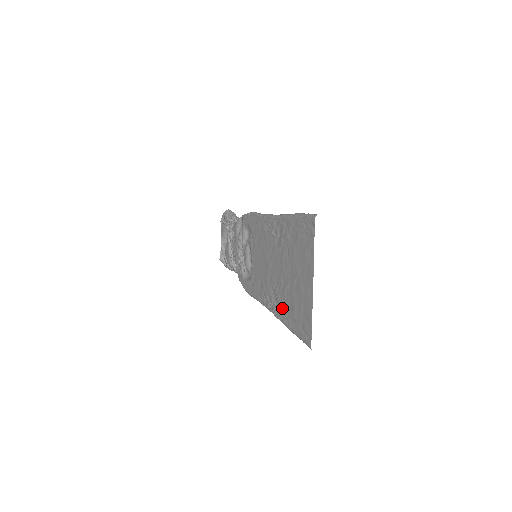
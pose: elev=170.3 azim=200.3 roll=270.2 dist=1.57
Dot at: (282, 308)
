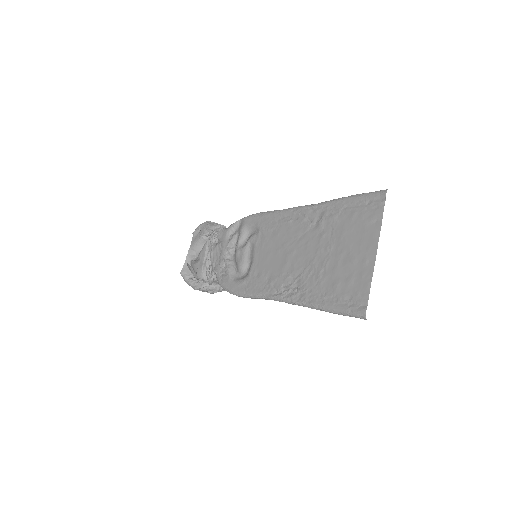
Dot at: (311, 290)
